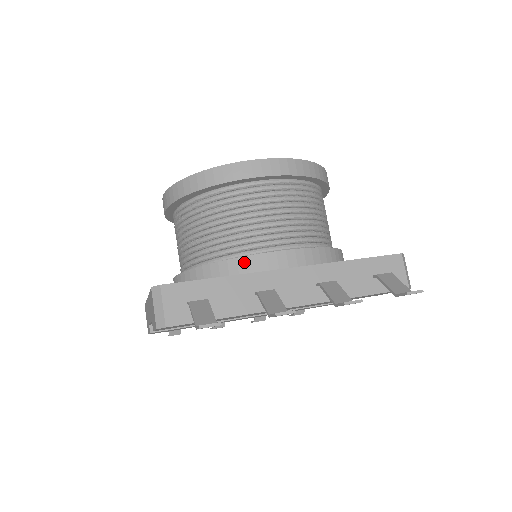
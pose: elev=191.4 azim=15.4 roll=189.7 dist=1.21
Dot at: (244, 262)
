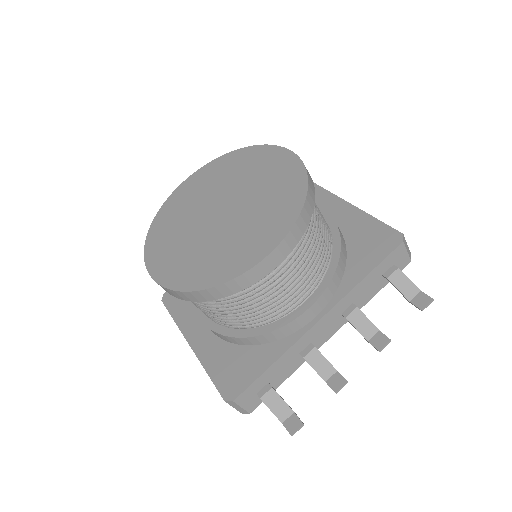
Dot at: (278, 332)
